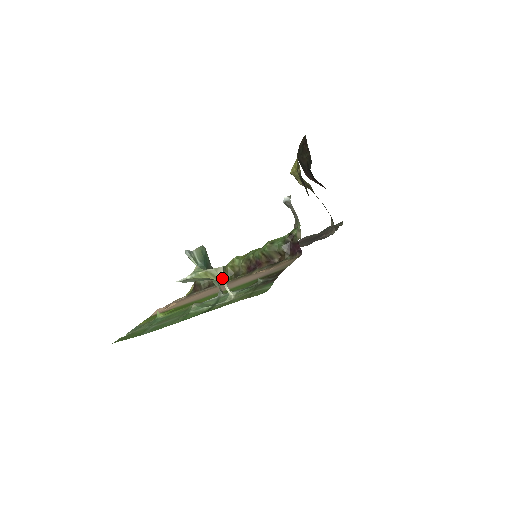
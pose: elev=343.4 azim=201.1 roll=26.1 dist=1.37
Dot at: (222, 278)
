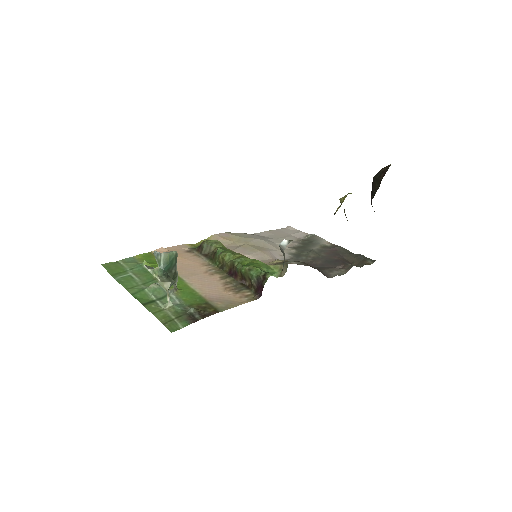
Dot at: (167, 289)
